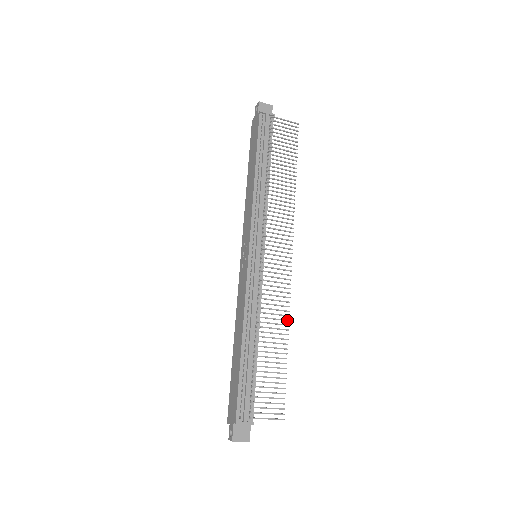
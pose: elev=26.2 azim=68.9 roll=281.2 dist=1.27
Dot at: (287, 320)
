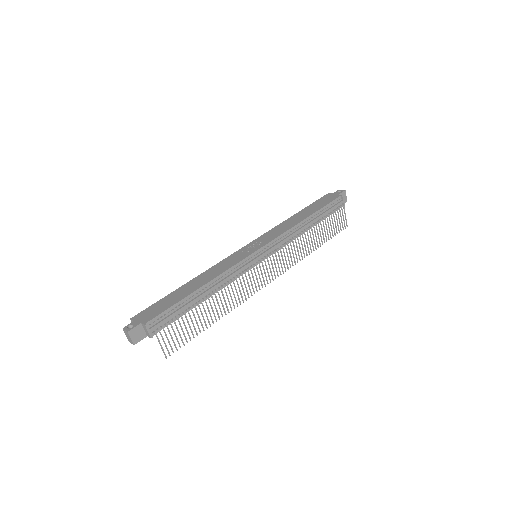
Dot at: occluded
